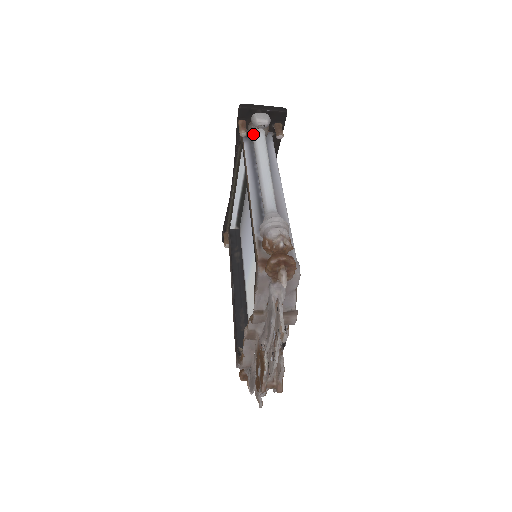
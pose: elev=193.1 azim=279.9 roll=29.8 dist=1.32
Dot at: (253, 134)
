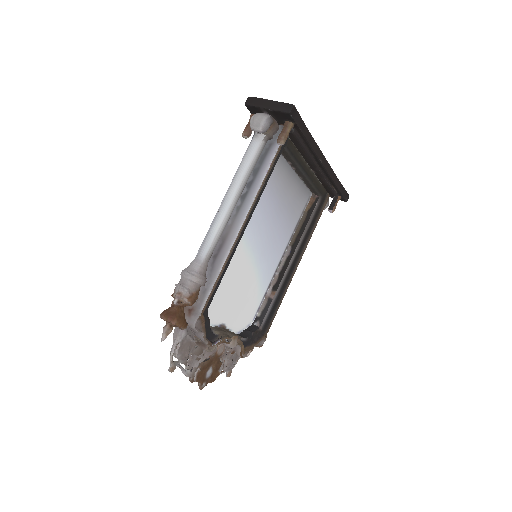
Dot at: occluded
